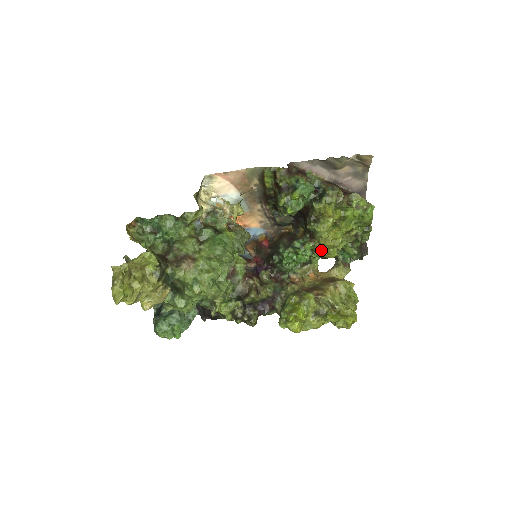
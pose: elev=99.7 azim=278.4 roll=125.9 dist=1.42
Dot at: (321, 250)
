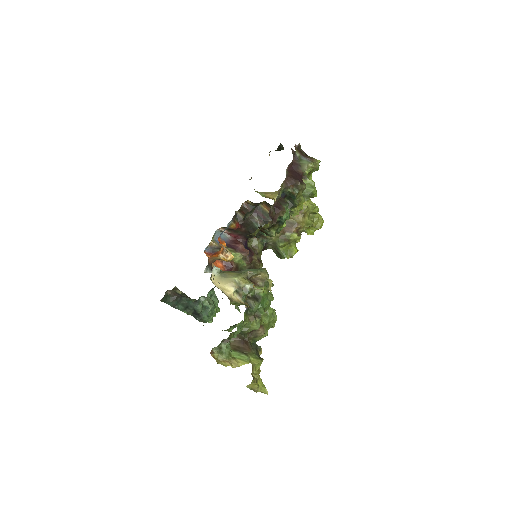
Dot at: occluded
